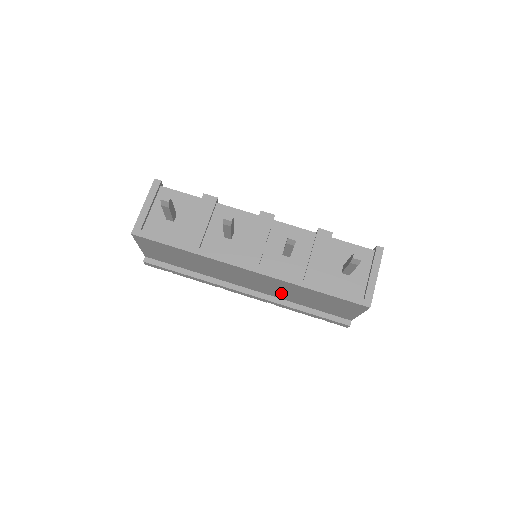
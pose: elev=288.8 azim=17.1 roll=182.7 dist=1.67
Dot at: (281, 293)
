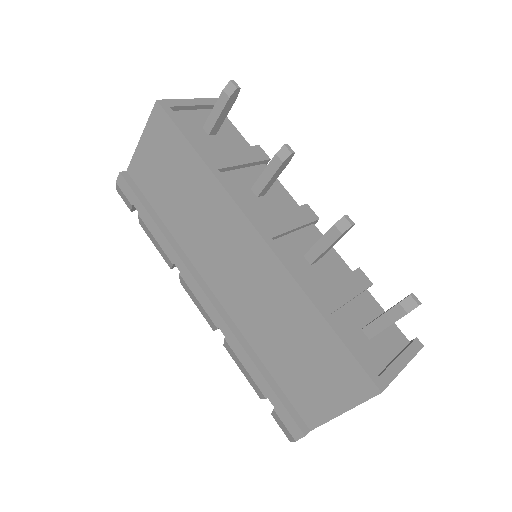
Dot at: (255, 315)
